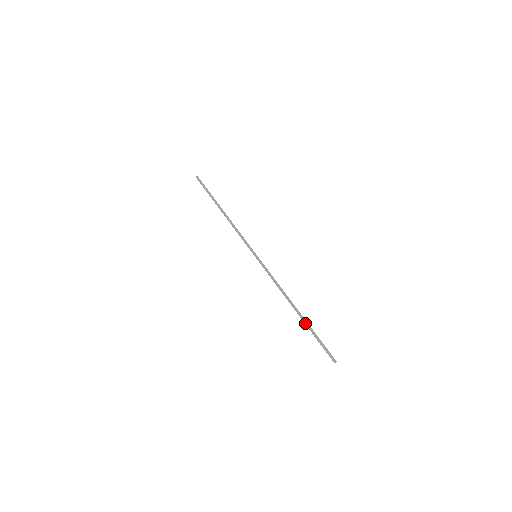
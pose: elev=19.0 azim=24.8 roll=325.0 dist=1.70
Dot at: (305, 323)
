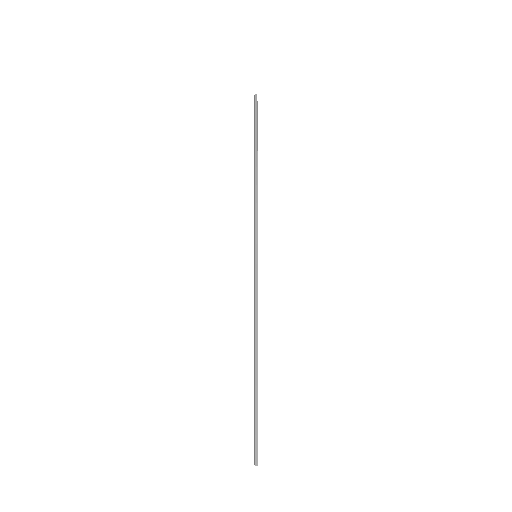
Dot at: (254, 389)
